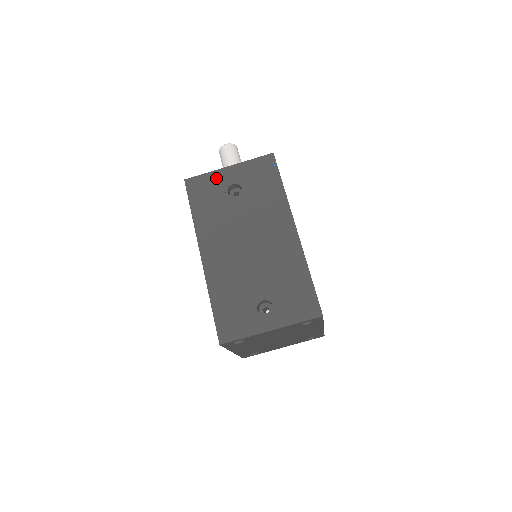
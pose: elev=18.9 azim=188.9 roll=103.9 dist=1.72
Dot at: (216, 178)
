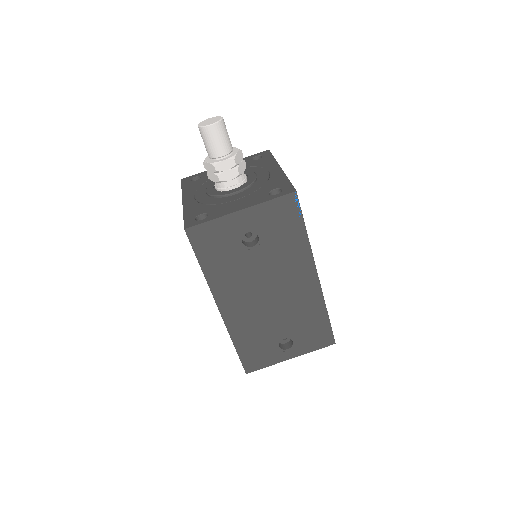
Dot at: (226, 226)
